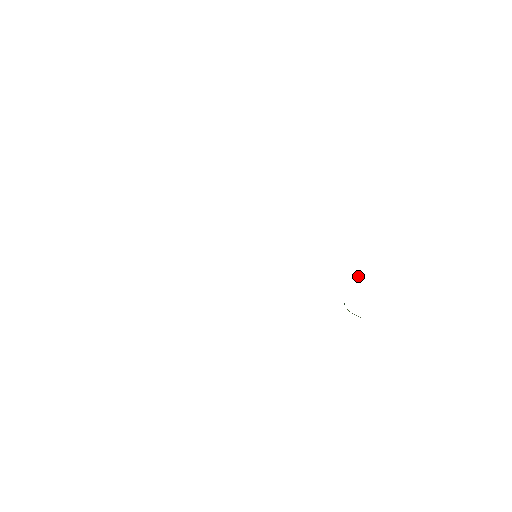
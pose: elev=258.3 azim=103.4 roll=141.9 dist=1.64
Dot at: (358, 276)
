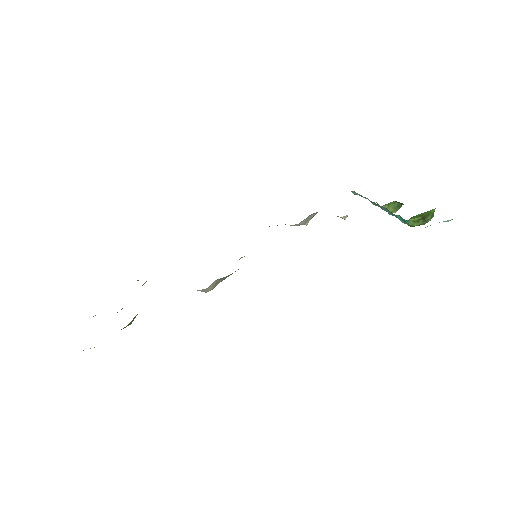
Dot at: (389, 205)
